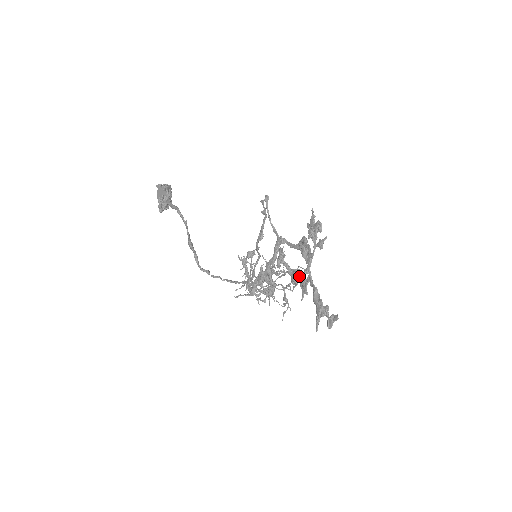
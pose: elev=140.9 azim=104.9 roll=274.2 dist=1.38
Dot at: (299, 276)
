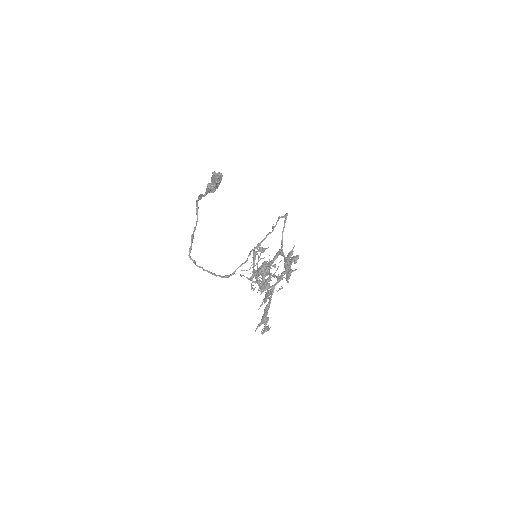
Dot at: (266, 288)
